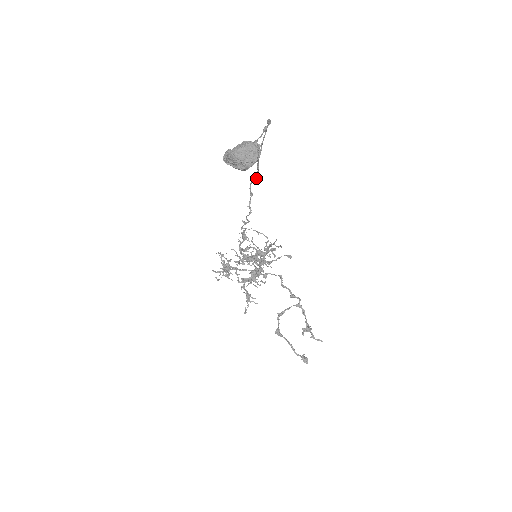
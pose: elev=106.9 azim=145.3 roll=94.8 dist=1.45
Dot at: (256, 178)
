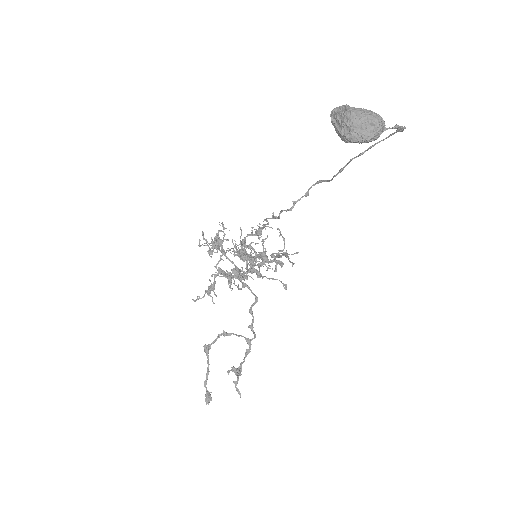
Dot at: (328, 180)
